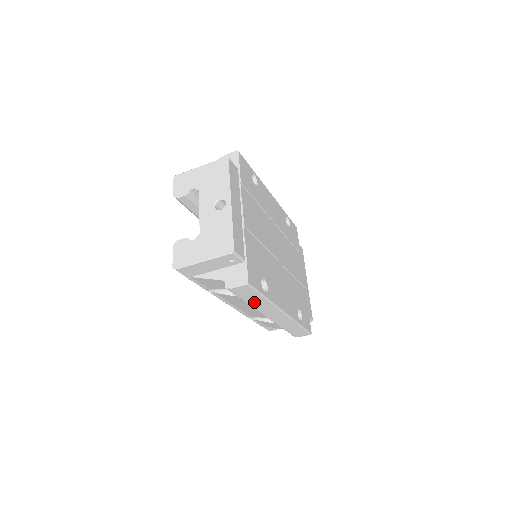
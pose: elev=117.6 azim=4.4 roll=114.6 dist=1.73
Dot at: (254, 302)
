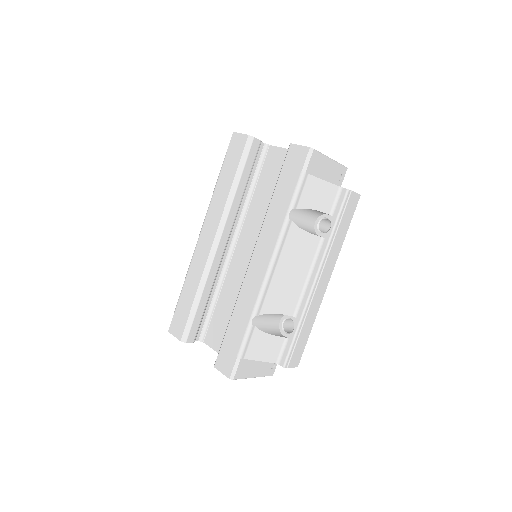
Dot at: (338, 235)
